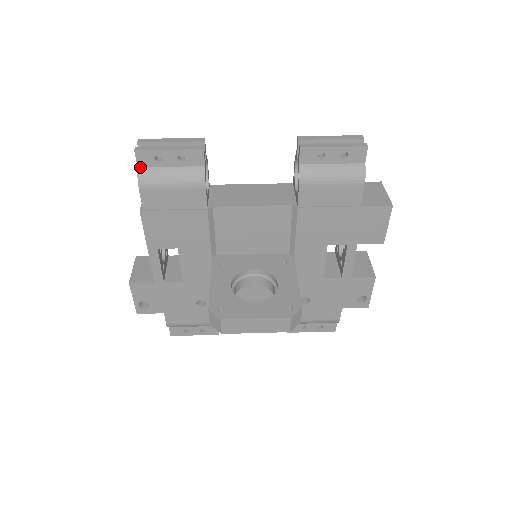
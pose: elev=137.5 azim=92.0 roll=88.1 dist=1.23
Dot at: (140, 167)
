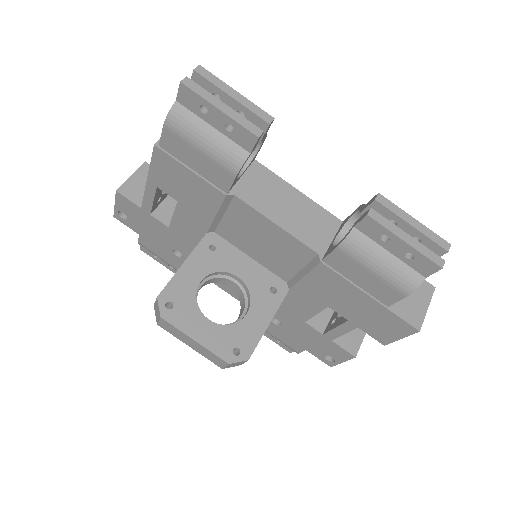
Dot at: (179, 102)
